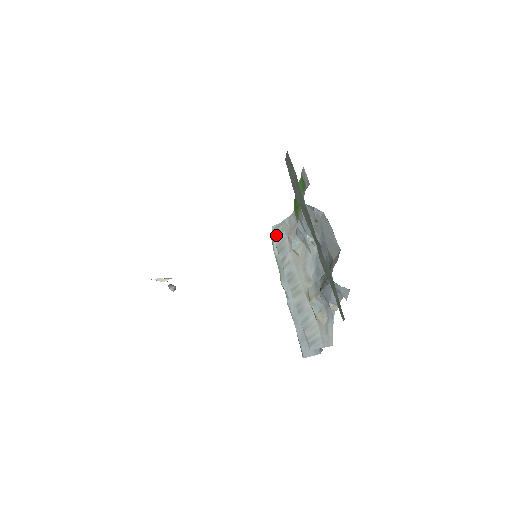
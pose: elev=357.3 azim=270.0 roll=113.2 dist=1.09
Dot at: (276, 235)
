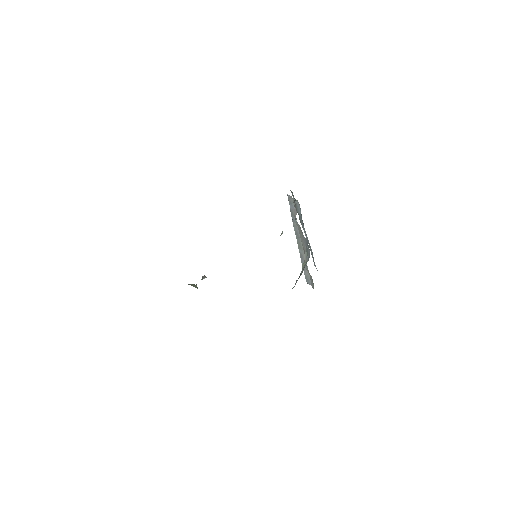
Dot at: (289, 202)
